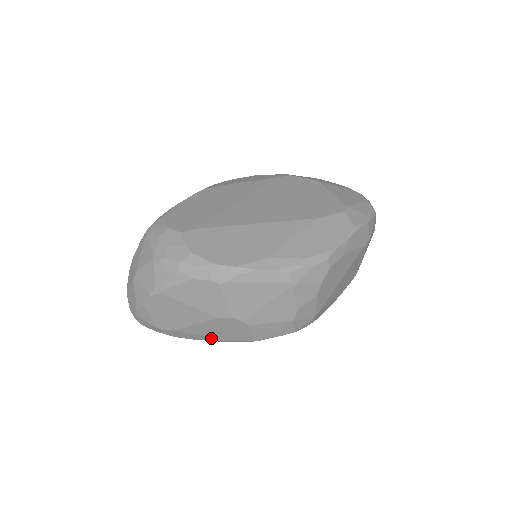
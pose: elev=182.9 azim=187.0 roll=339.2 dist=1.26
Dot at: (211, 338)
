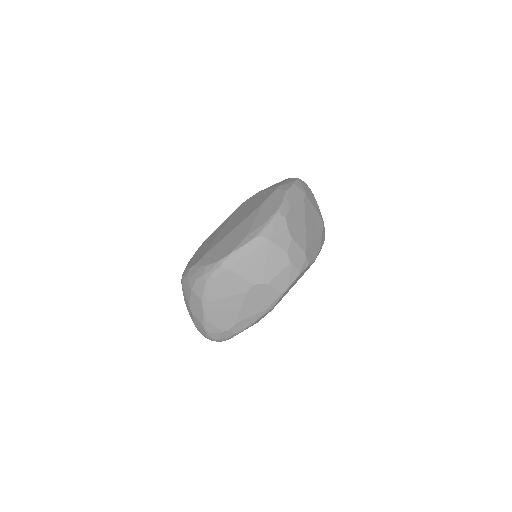
Dot at: (258, 313)
